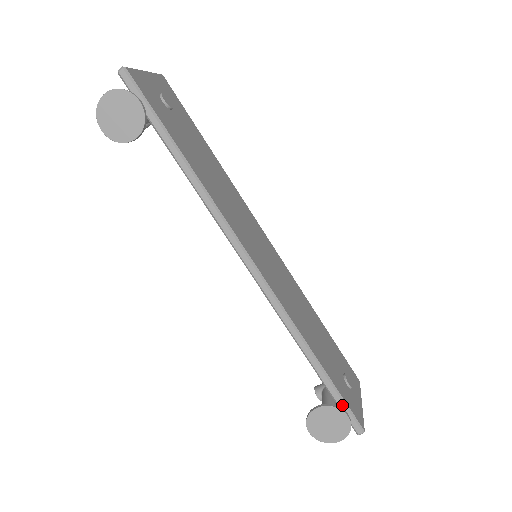
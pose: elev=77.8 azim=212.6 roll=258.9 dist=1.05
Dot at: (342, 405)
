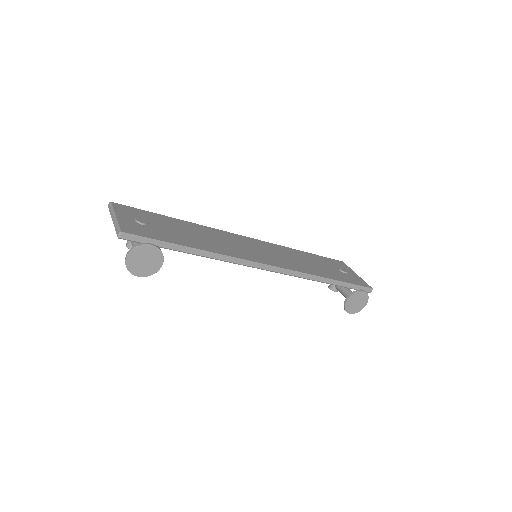
Dot at: (355, 287)
